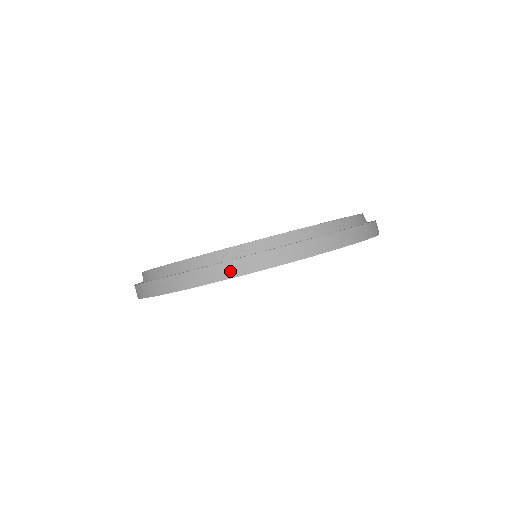
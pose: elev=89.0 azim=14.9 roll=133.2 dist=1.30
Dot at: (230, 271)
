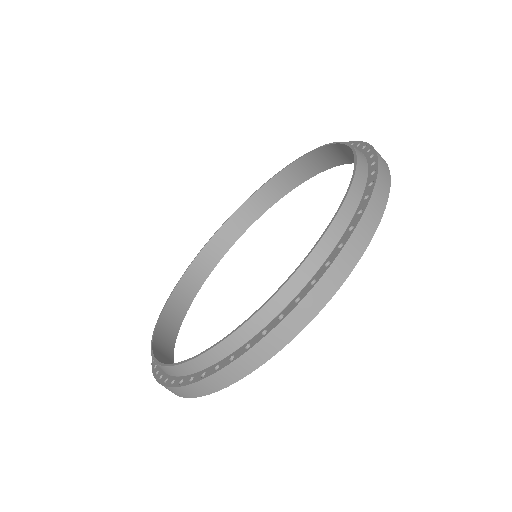
Dot at: (213, 386)
